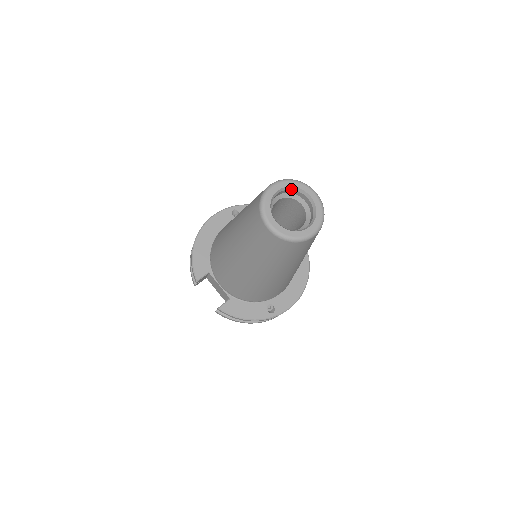
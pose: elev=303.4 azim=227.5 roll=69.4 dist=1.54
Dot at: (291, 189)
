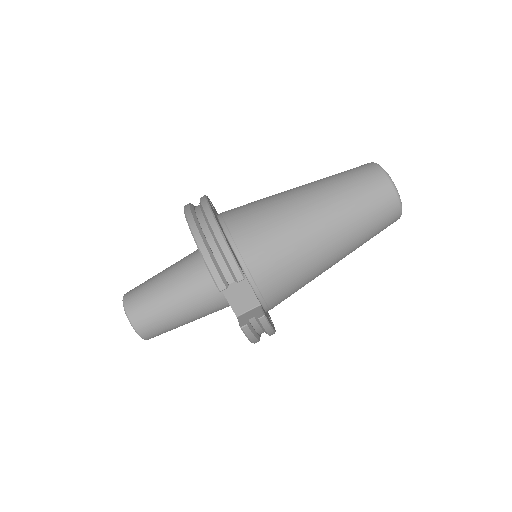
Dot at: occluded
